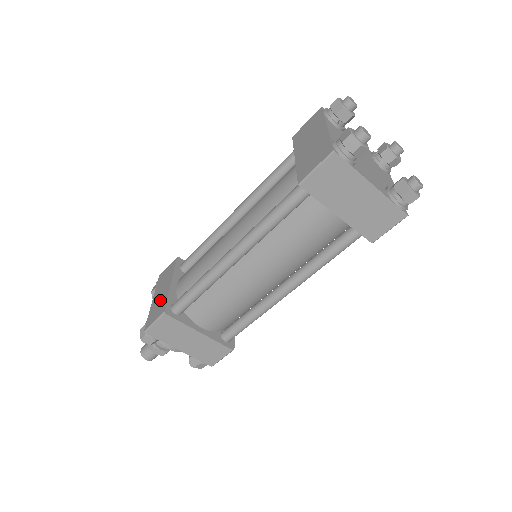
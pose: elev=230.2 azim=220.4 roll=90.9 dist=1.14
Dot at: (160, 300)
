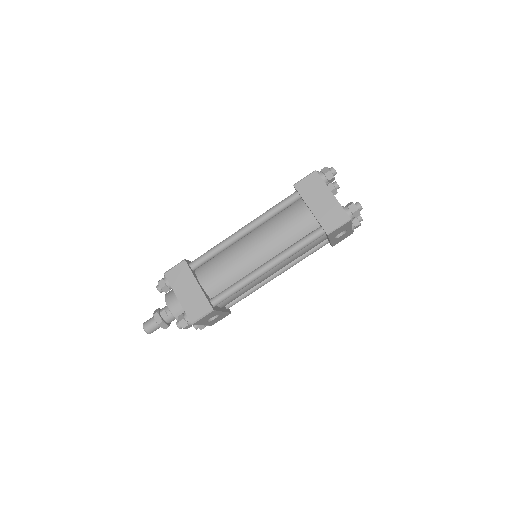
Dot at: occluded
